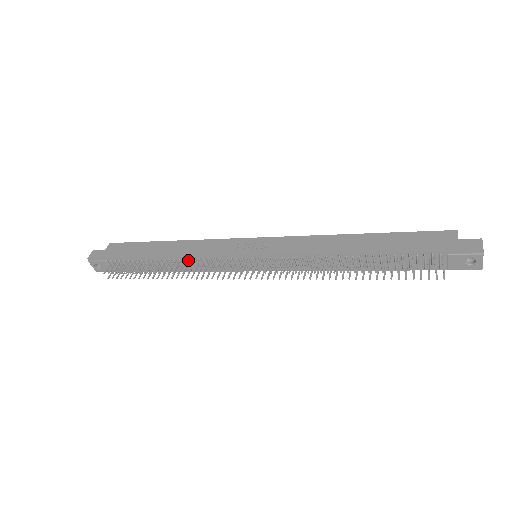
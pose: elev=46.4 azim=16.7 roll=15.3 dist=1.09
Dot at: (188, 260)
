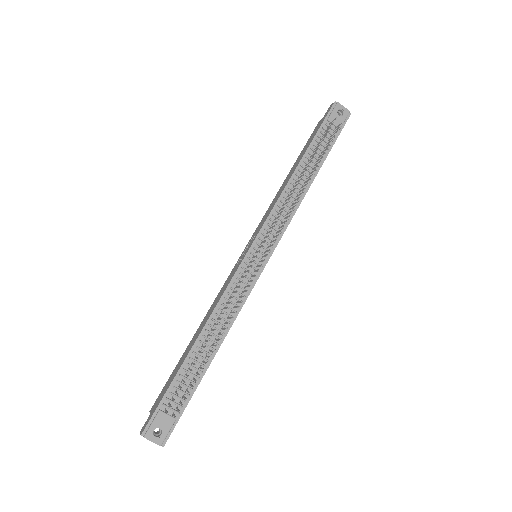
Dot at: (219, 313)
